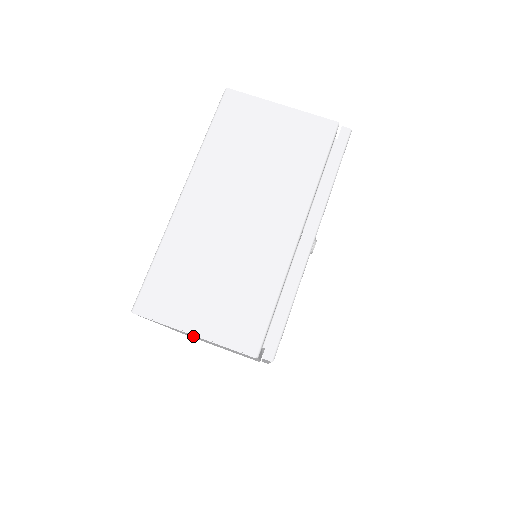
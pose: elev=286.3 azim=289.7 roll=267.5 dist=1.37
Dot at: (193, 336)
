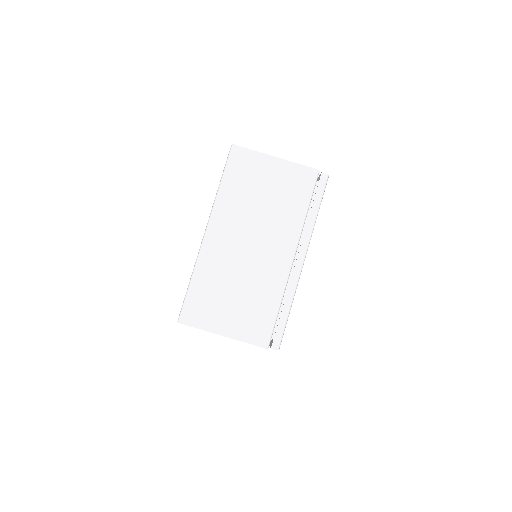
Dot at: occluded
